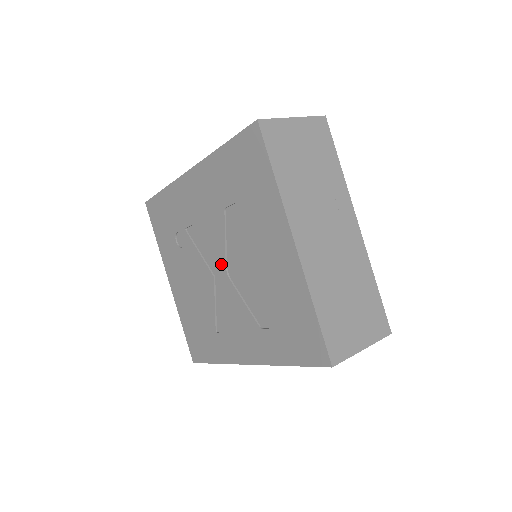
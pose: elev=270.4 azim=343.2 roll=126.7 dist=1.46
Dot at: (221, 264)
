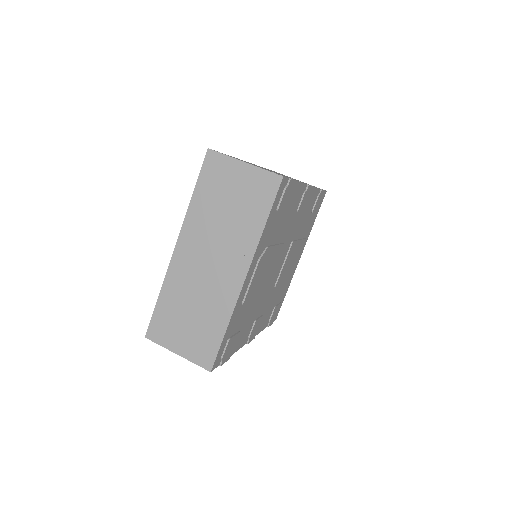
Dot at: occluded
